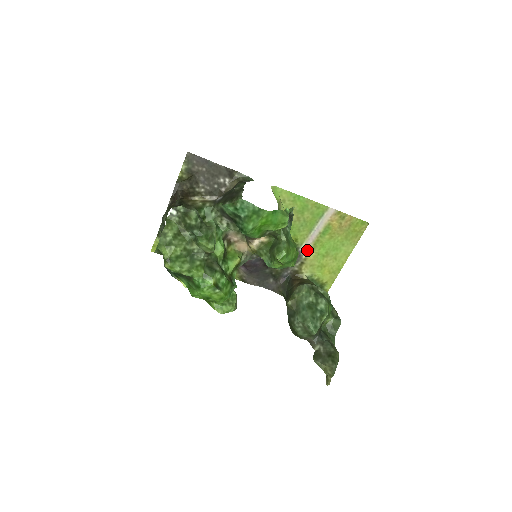
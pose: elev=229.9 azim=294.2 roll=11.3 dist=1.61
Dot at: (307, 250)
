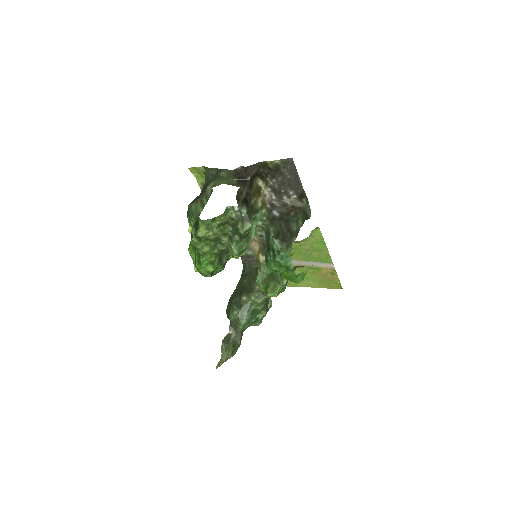
Dot at: occluded
